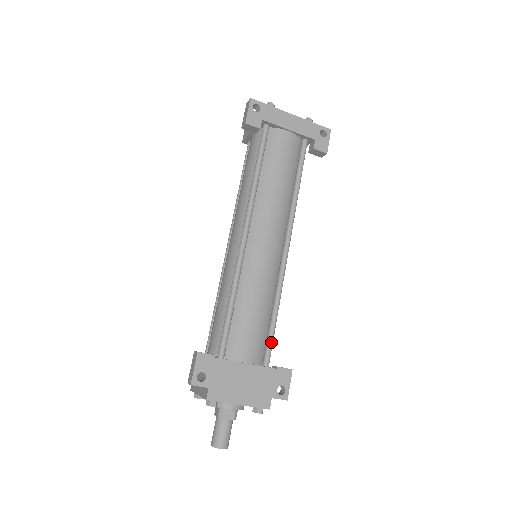
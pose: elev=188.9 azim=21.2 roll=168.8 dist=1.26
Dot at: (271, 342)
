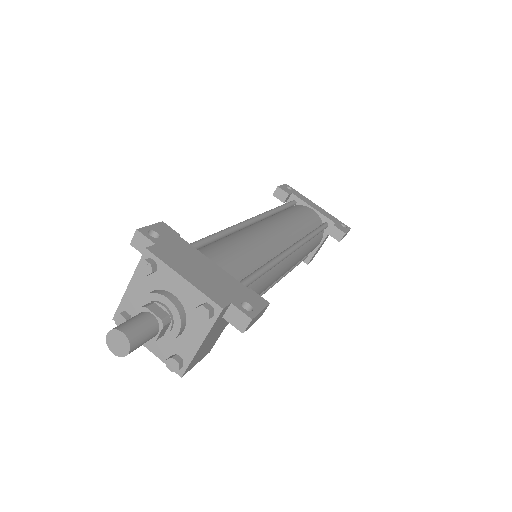
Dot at: (250, 277)
